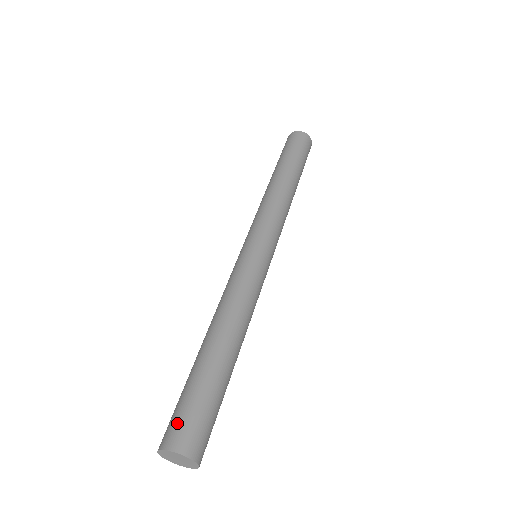
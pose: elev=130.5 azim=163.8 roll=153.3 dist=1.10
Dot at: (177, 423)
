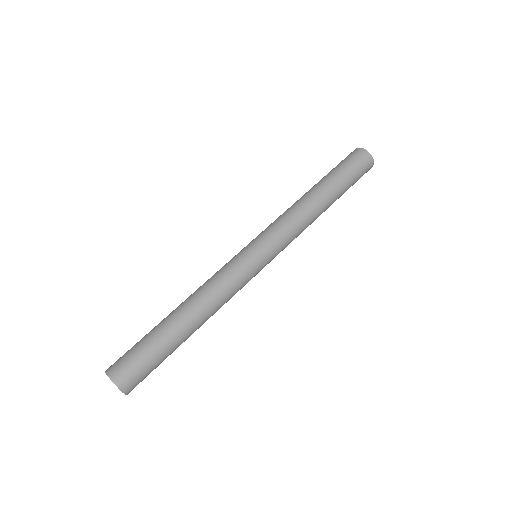
Dot at: (132, 371)
